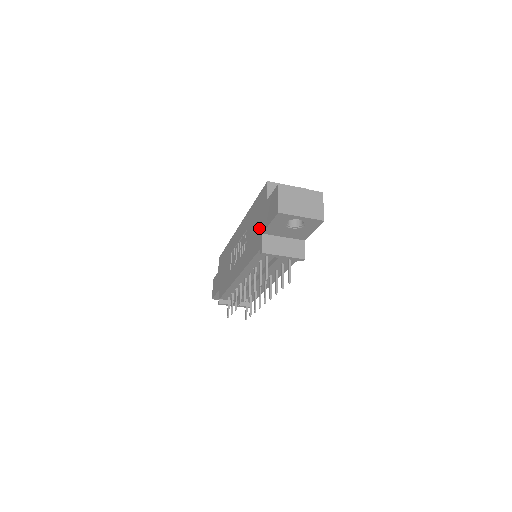
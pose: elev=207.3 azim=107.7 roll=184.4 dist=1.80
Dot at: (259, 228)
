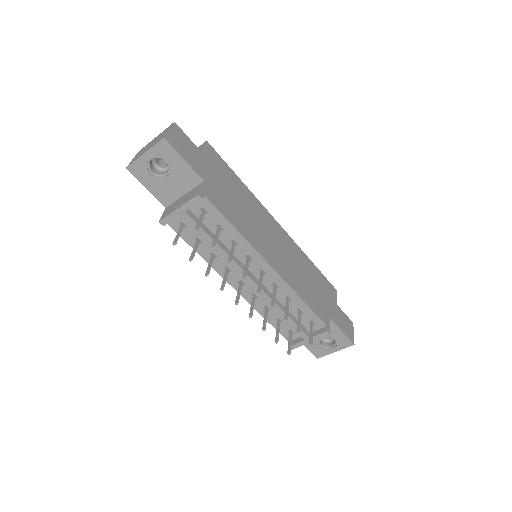
Dot at: occluded
